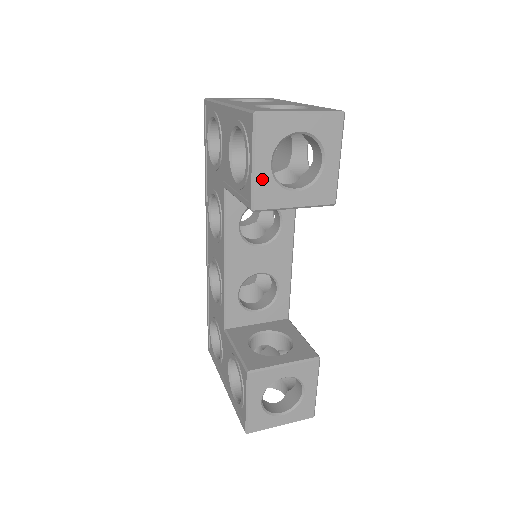
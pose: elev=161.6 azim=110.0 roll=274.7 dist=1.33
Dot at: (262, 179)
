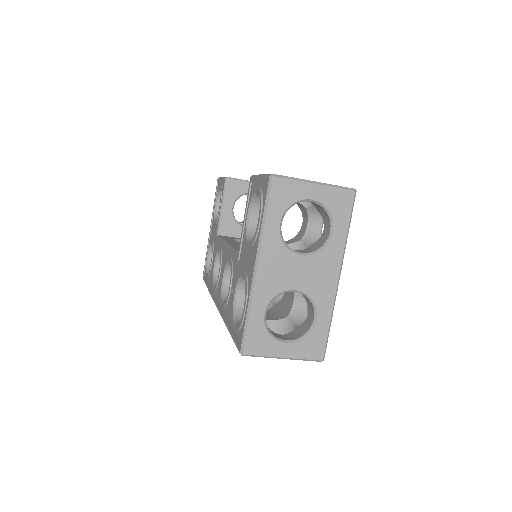
Dot at: occluded
